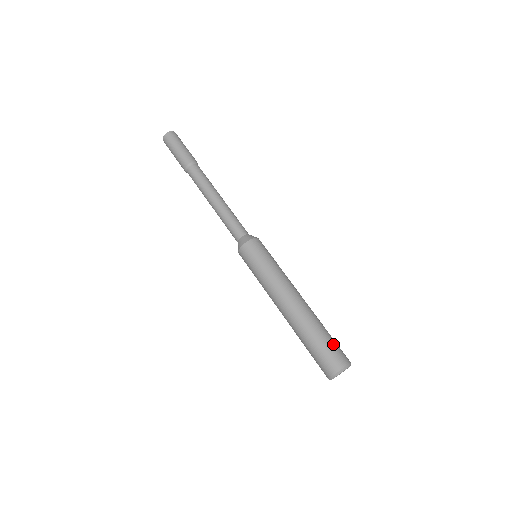
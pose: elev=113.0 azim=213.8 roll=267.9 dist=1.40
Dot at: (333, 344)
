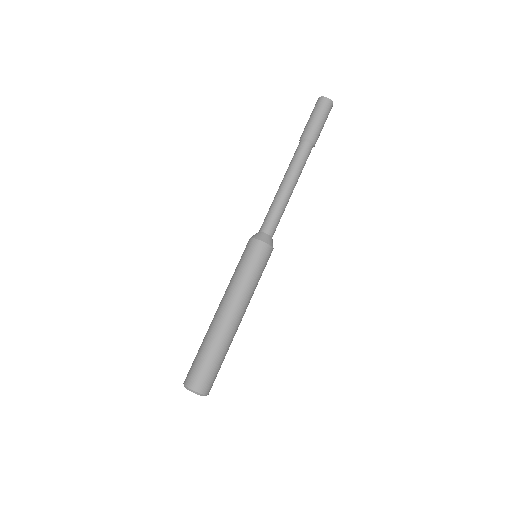
Dot at: (217, 372)
